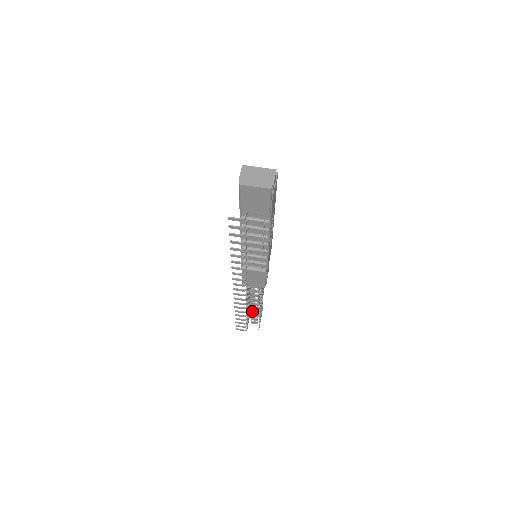
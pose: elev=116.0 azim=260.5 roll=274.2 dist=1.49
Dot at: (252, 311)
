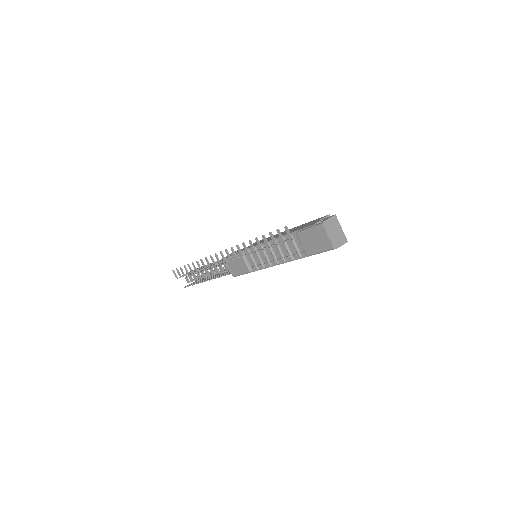
Dot at: (199, 274)
